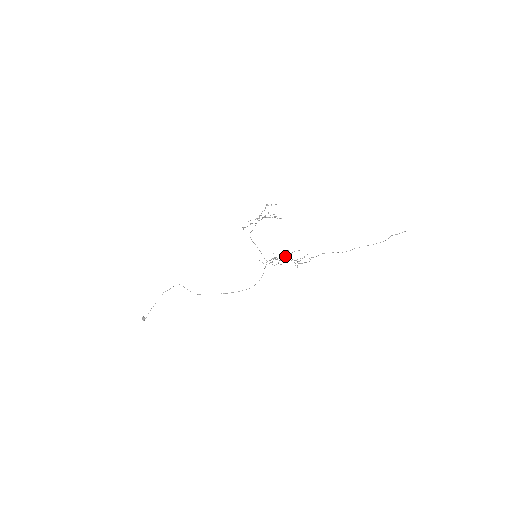
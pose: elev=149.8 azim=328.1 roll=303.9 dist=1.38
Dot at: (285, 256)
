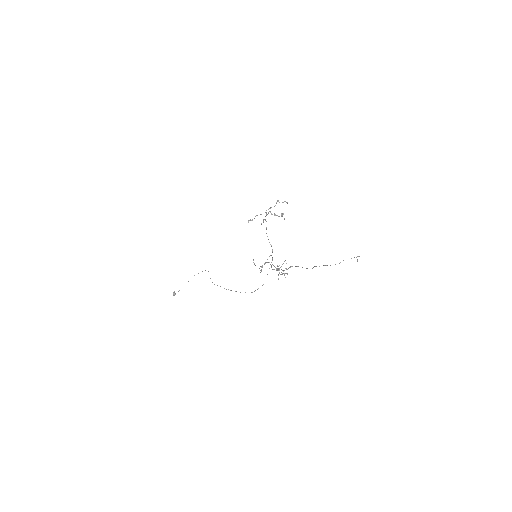
Dot at: occluded
